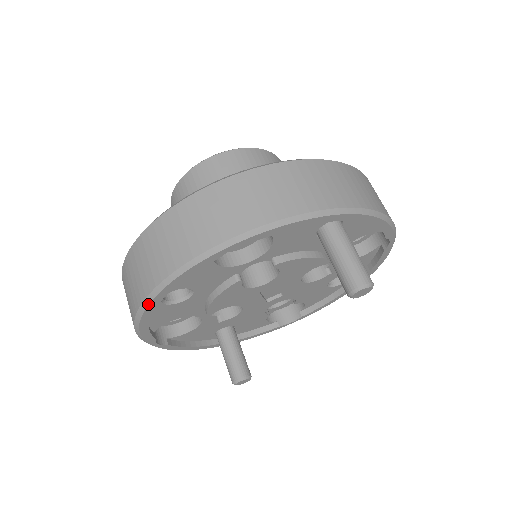
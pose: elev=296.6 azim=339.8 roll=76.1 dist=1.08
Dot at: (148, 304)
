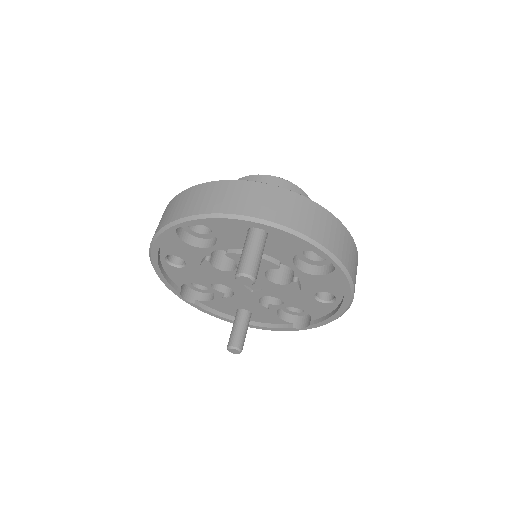
Dot at: (151, 258)
